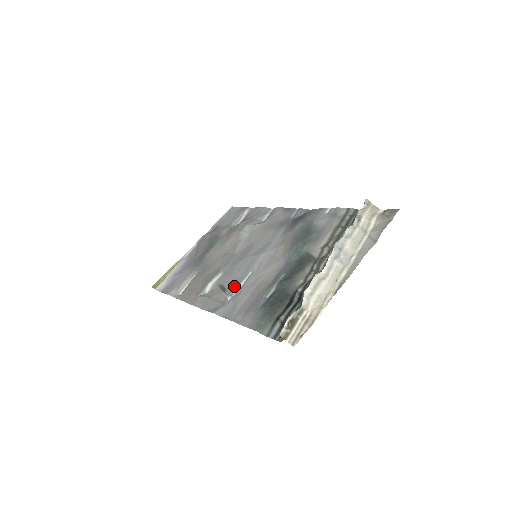
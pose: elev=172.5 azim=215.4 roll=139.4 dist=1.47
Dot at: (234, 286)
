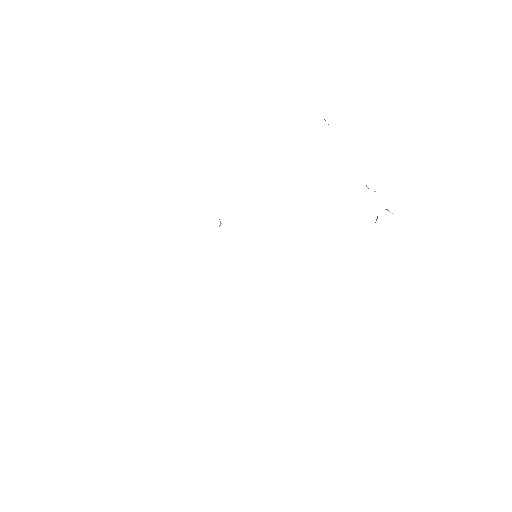
Dot at: occluded
